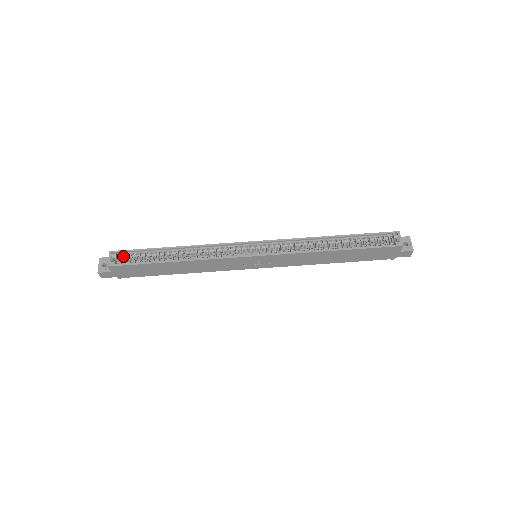
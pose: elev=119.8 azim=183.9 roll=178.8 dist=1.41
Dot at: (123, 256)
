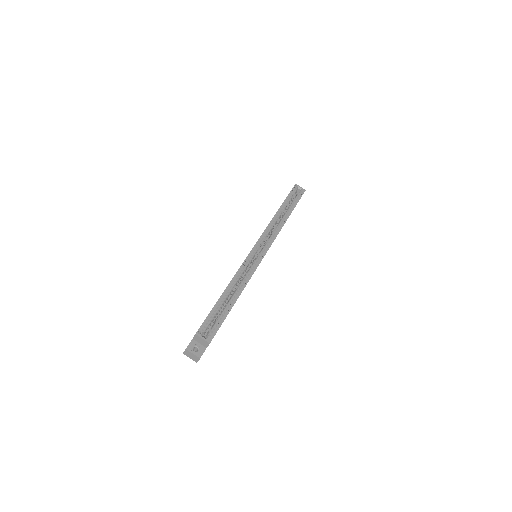
Dot at: (205, 328)
